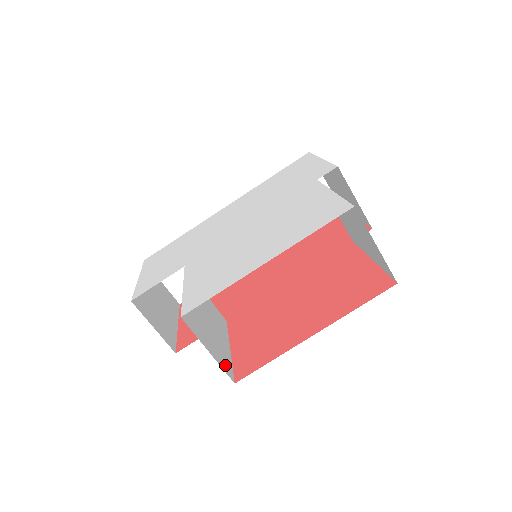
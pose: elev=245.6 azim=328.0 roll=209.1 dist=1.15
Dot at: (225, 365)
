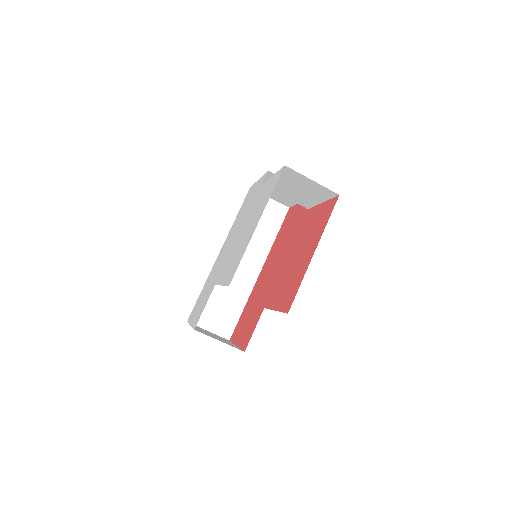
Dot at: occluded
